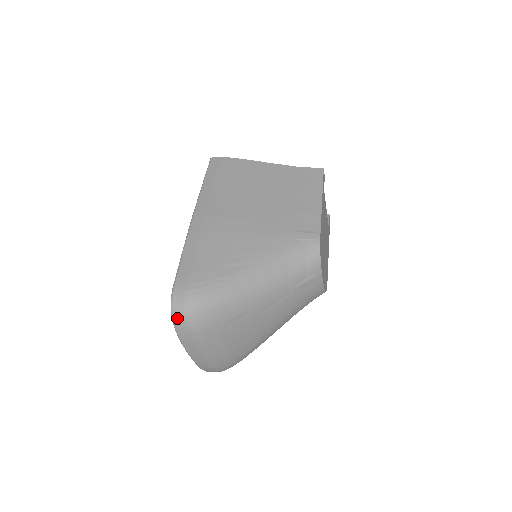
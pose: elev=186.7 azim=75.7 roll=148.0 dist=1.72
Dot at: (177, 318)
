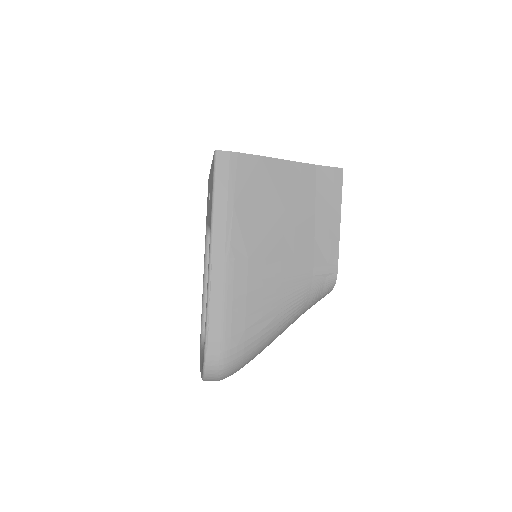
Dot at: (209, 378)
